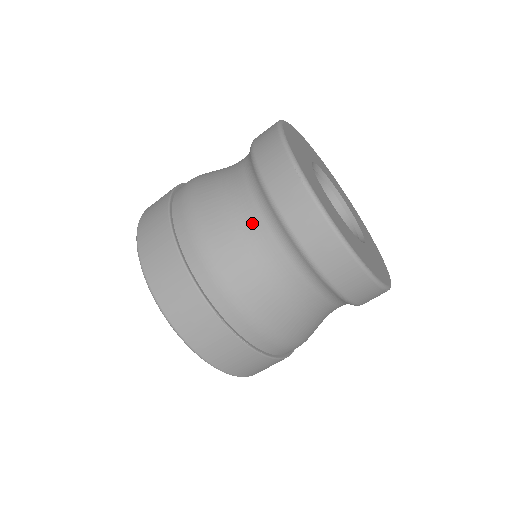
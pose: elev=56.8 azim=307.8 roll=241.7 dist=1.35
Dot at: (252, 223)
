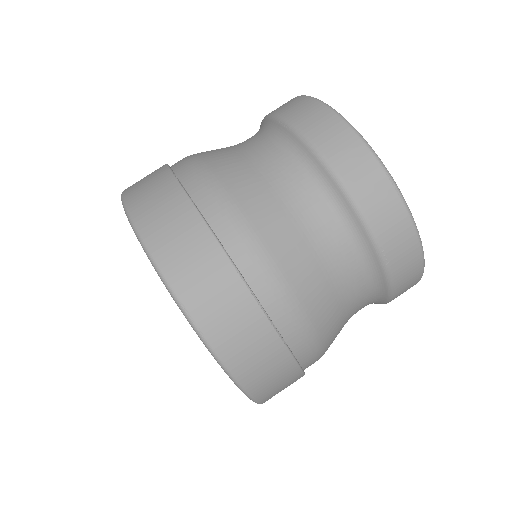
Dot at: occluded
